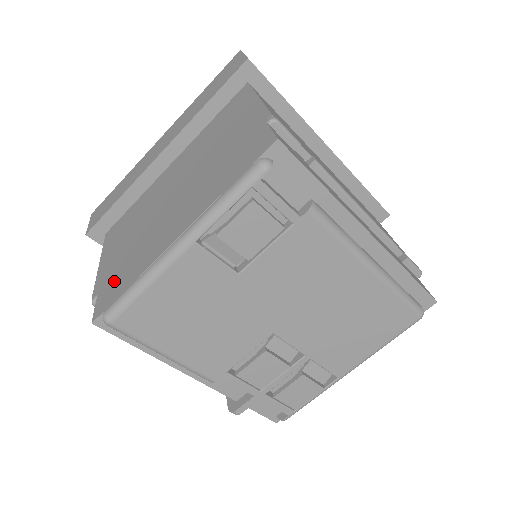
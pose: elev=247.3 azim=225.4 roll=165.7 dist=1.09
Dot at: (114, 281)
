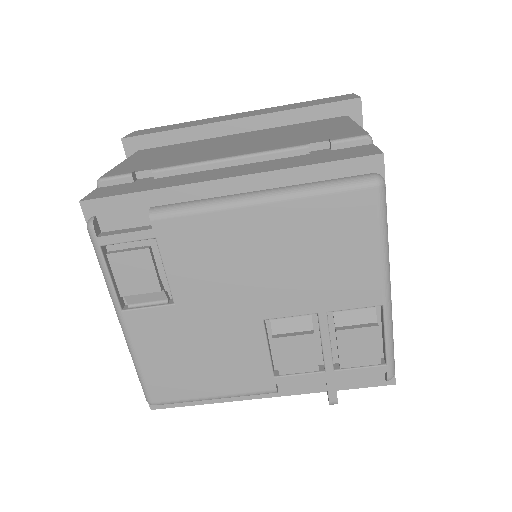
Dot at: occluded
